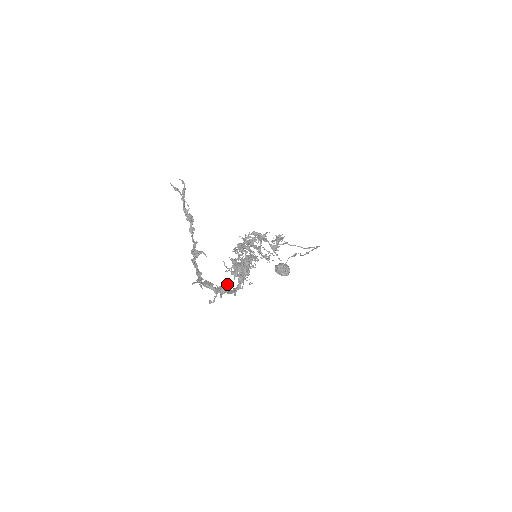
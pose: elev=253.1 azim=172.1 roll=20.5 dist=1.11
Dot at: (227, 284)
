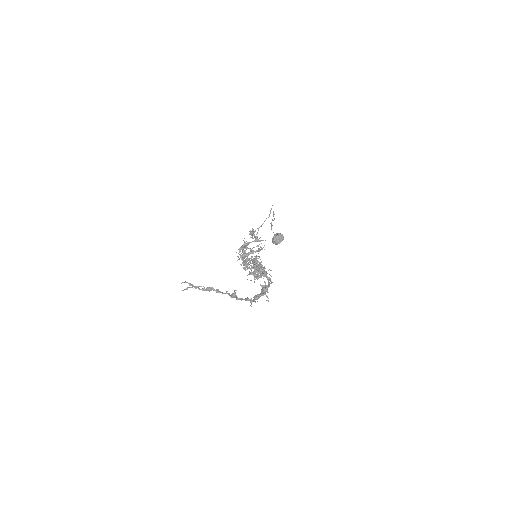
Dot at: (262, 285)
